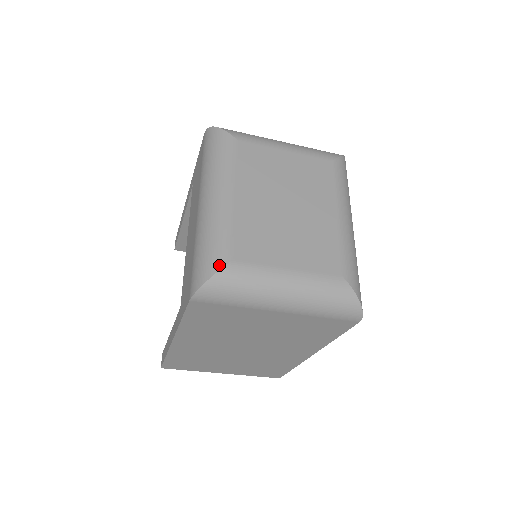
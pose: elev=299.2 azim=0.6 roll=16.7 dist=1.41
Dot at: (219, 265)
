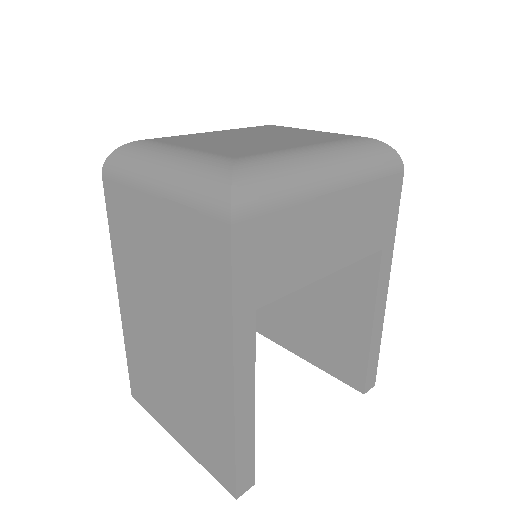
Dot at: (136, 141)
